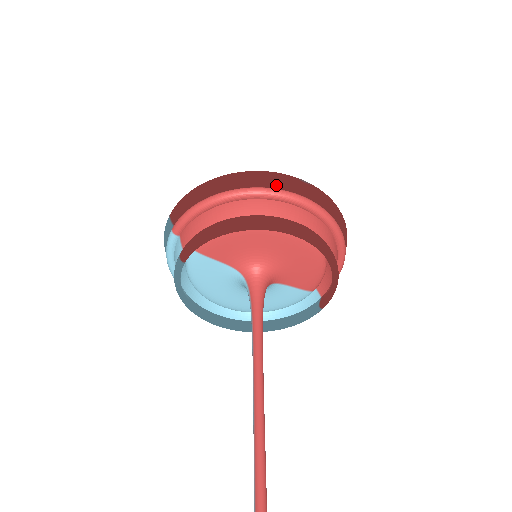
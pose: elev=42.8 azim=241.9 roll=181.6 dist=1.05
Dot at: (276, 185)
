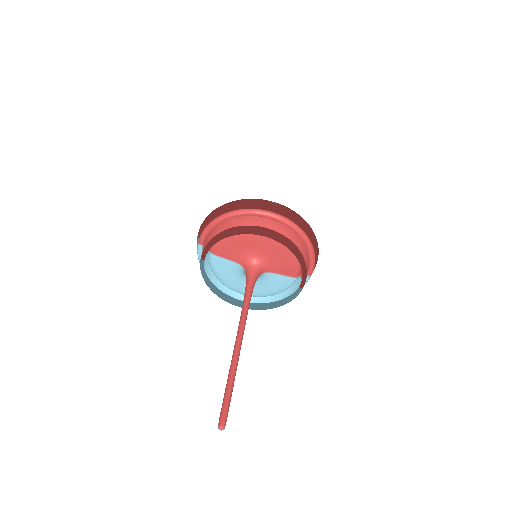
Dot at: (254, 206)
